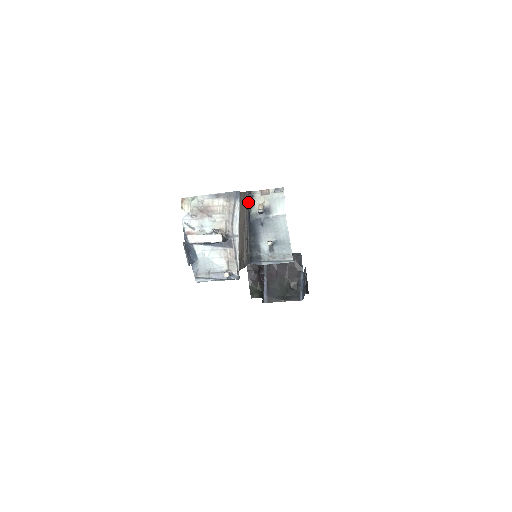
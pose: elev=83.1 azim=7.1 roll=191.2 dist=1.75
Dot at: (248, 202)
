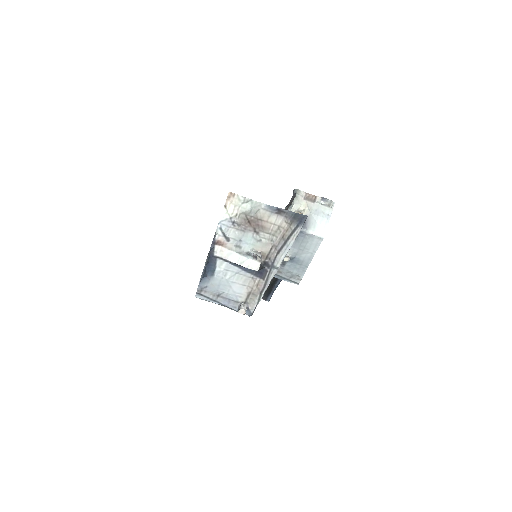
Dot at: occluded
